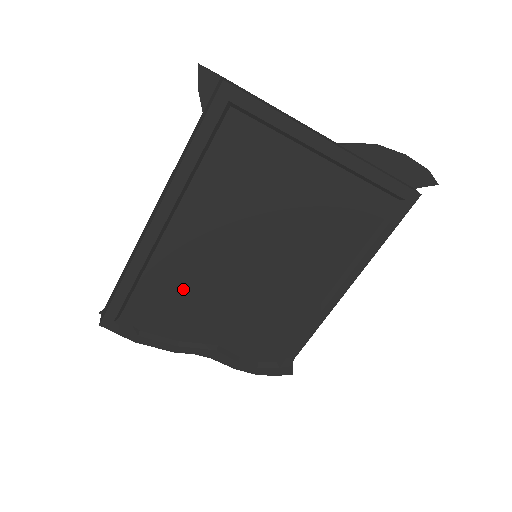
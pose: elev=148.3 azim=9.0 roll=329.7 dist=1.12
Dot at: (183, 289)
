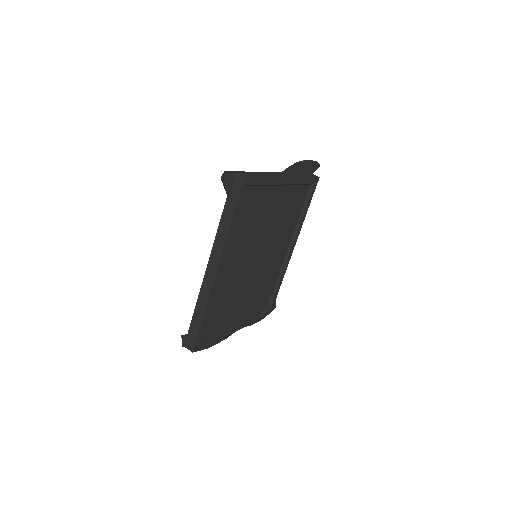
Dot at: (228, 299)
